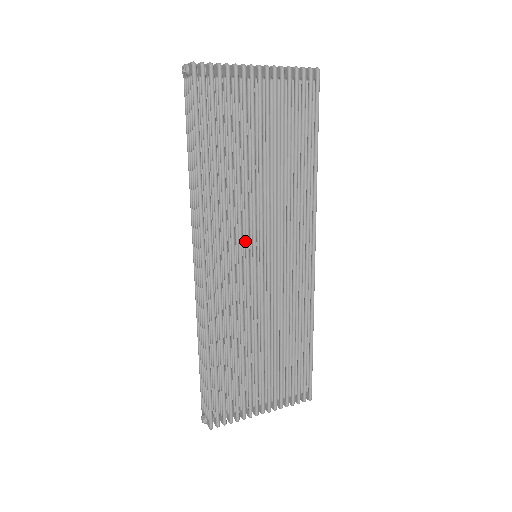
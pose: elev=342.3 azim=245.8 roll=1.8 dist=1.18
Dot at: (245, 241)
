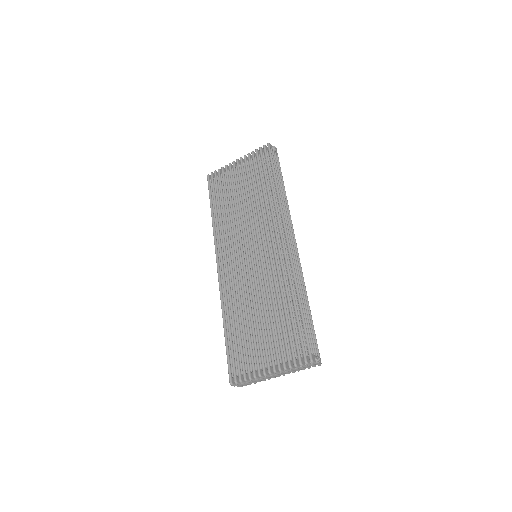
Dot at: (240, 245)
